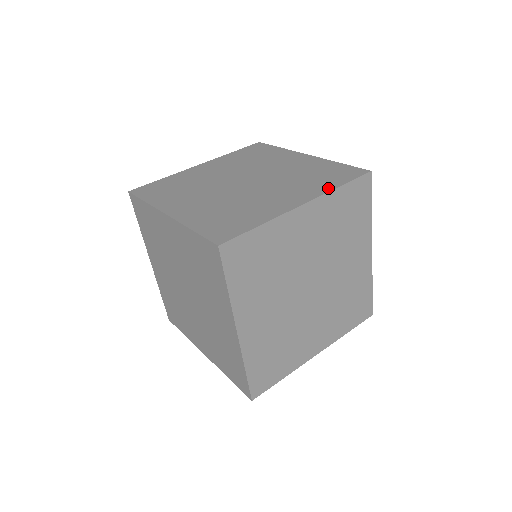
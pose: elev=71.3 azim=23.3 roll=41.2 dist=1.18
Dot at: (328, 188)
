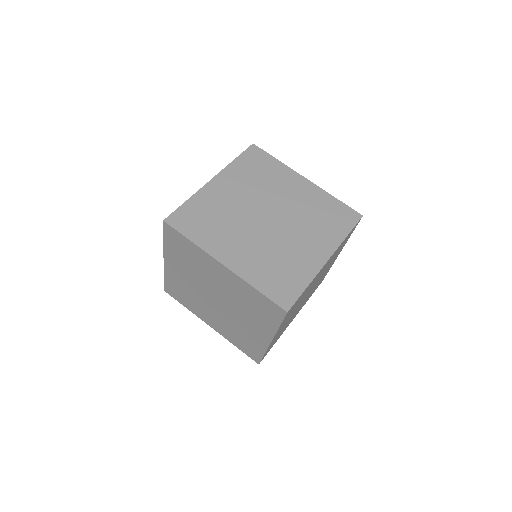
Dot at: (340, 238)
